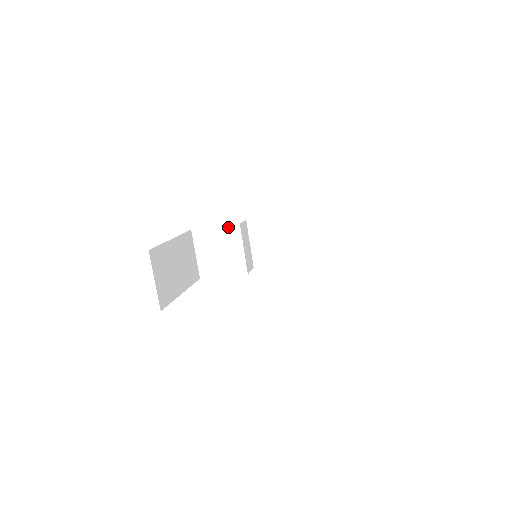
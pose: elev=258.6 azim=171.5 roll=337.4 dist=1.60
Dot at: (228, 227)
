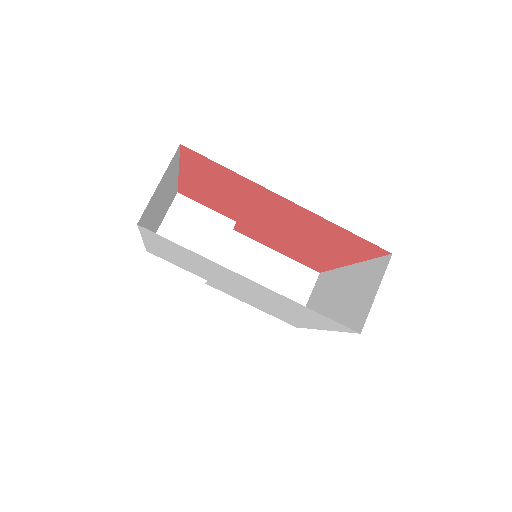
Dot at: (221, 217)
